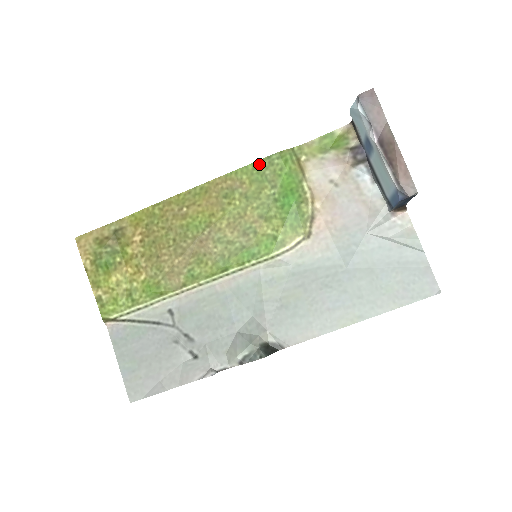
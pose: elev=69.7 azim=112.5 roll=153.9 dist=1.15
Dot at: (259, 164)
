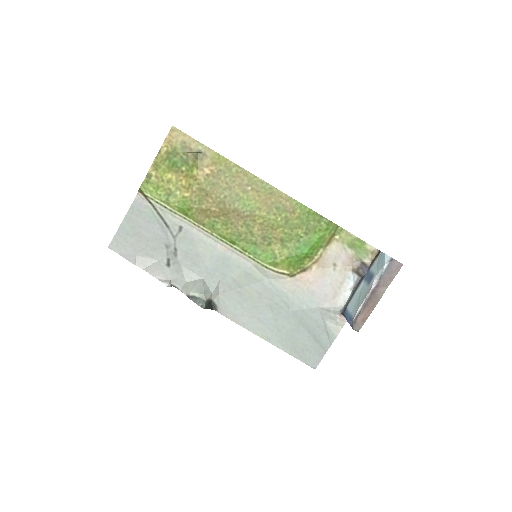
Dot at: (313, 214)
